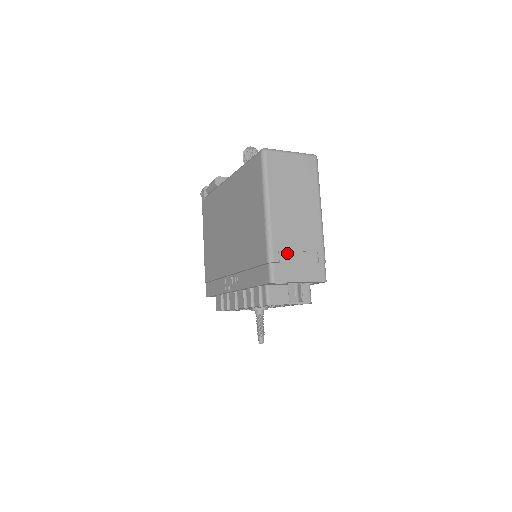
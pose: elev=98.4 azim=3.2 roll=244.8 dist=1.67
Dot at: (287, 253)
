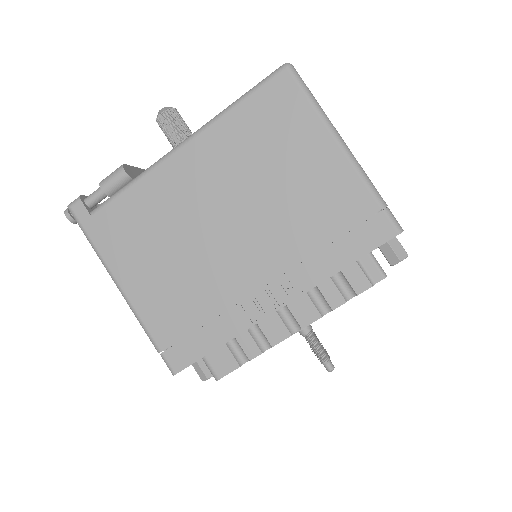
Dot at: occluded
